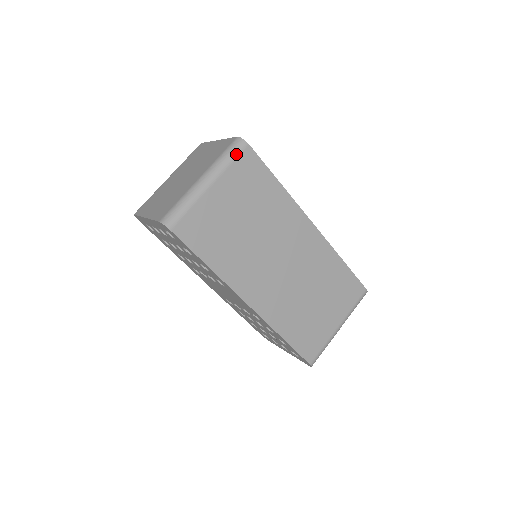
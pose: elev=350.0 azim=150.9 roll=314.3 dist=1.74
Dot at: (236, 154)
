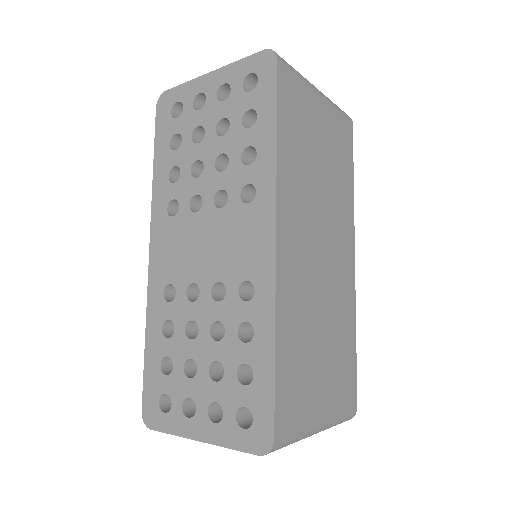
Dot at: (343, 113)
